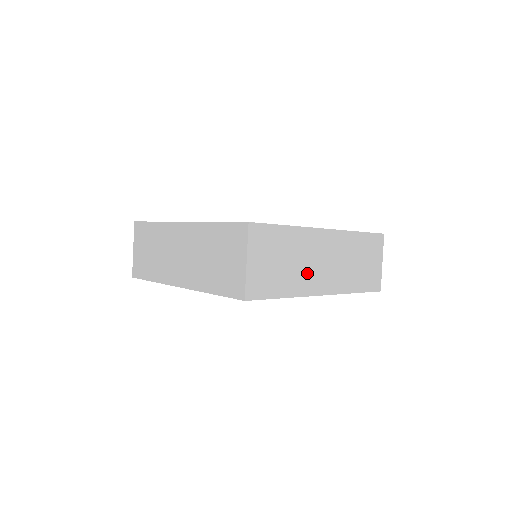
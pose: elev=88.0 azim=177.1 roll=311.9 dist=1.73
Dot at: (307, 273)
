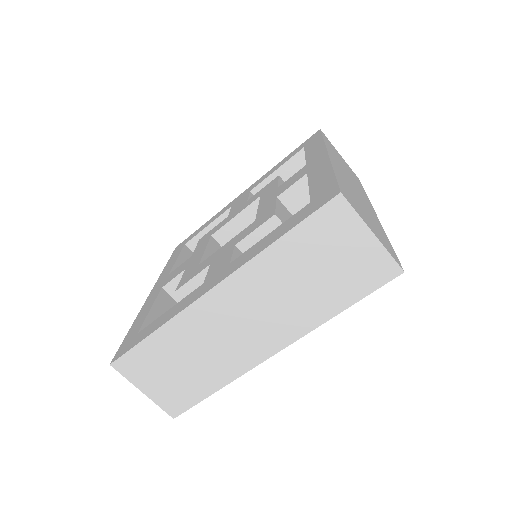
Dot at: (365, 204)
